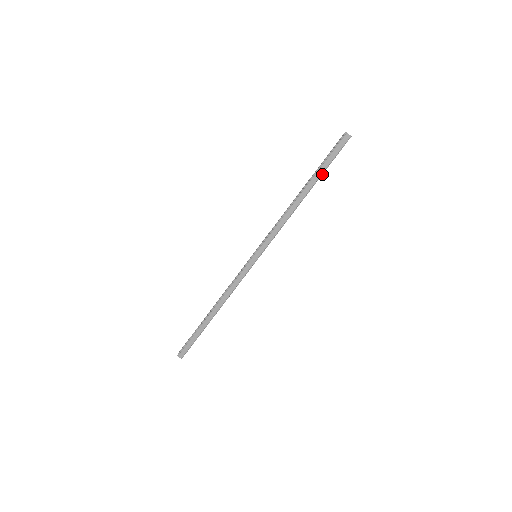
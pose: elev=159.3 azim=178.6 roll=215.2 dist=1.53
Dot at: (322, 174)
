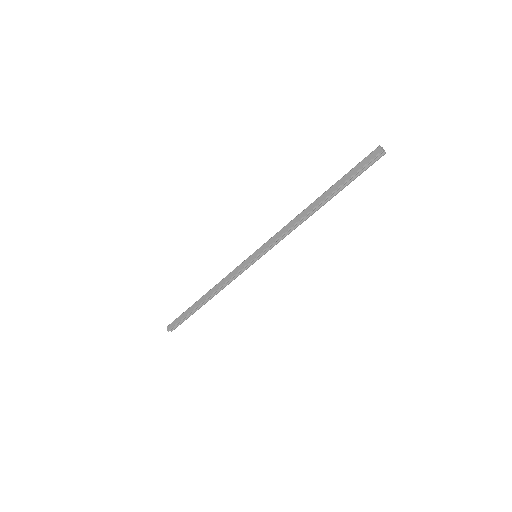
Dot at: (340, 187)
